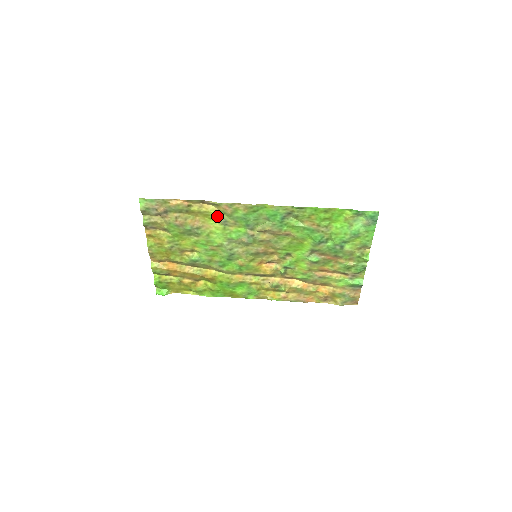
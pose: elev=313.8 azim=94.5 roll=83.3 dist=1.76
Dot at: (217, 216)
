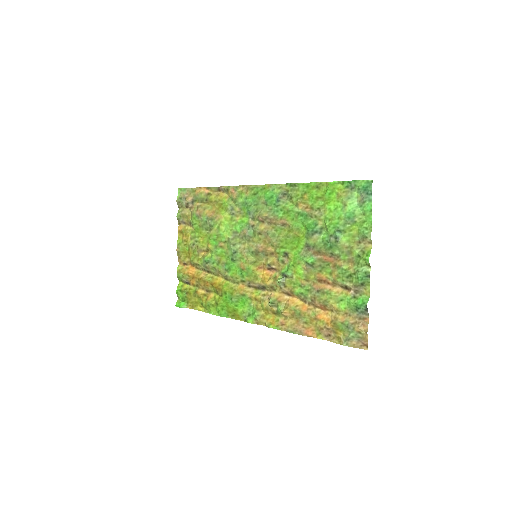
Dot at: (227, 203)
